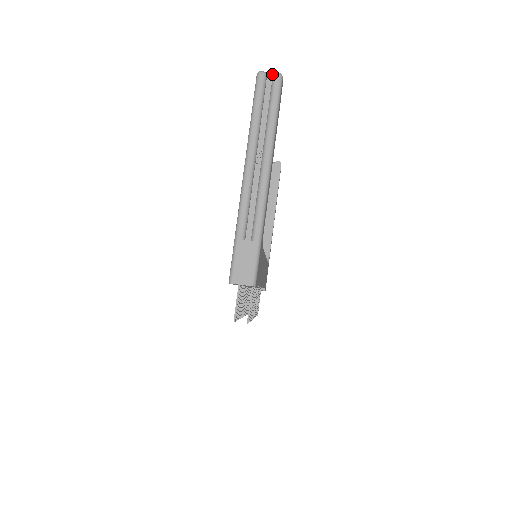
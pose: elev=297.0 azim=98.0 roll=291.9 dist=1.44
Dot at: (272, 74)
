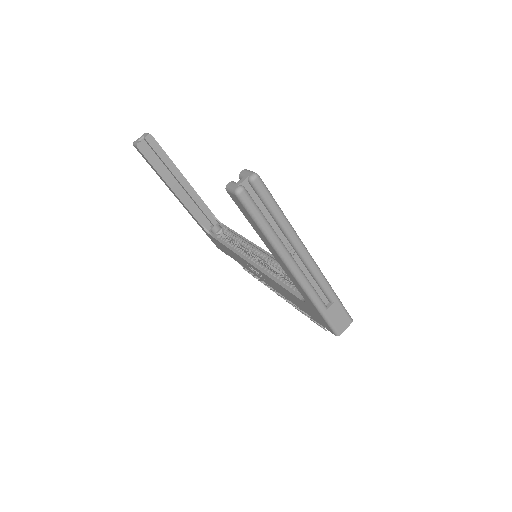
Dot at: (246, 180)
